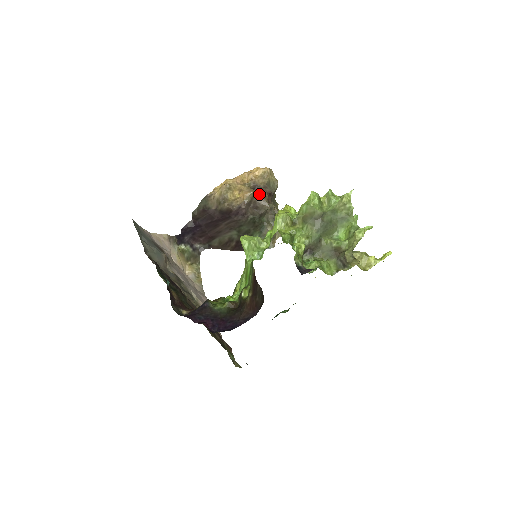
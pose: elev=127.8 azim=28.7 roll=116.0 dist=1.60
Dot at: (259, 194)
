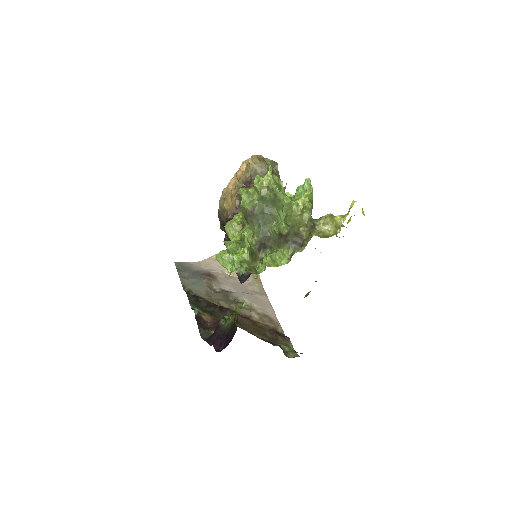
Dot at: occluded
